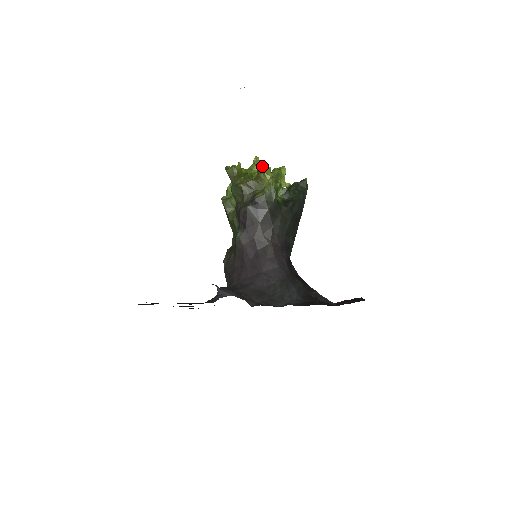
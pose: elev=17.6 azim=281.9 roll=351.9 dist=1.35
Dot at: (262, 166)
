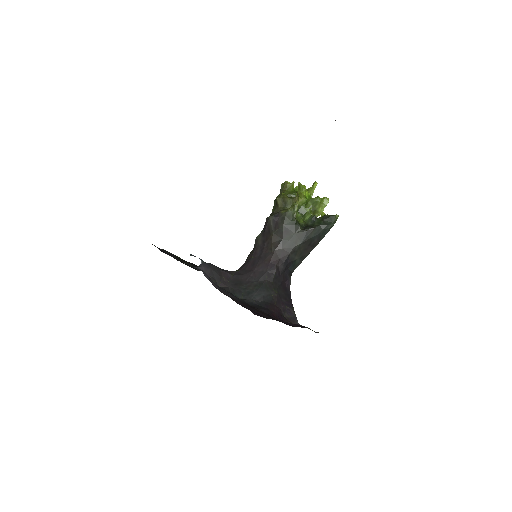
Dot at: (301, 190)
